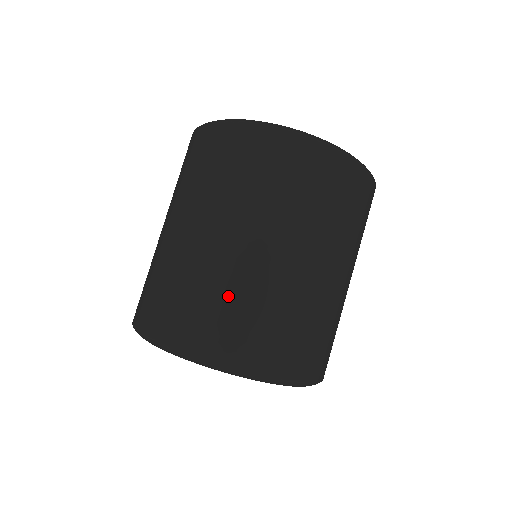
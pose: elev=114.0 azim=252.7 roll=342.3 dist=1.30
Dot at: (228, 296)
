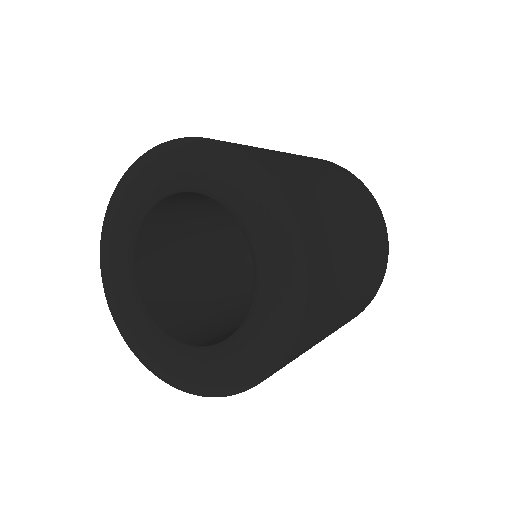
Dot at: occluded
